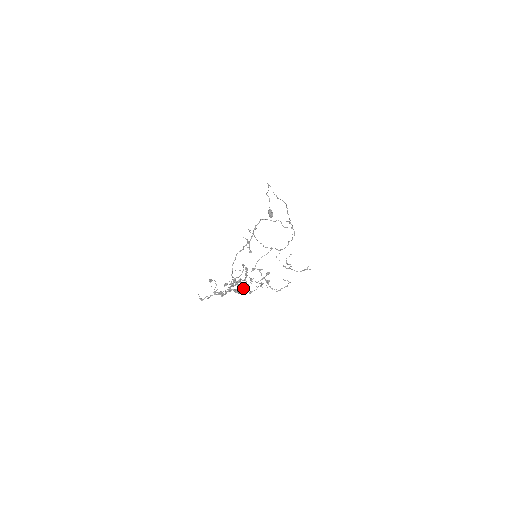
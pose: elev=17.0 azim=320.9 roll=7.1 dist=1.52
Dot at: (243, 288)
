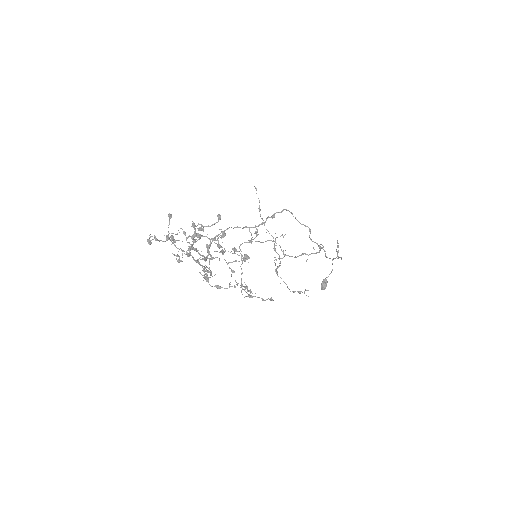
Dot at: occluded
